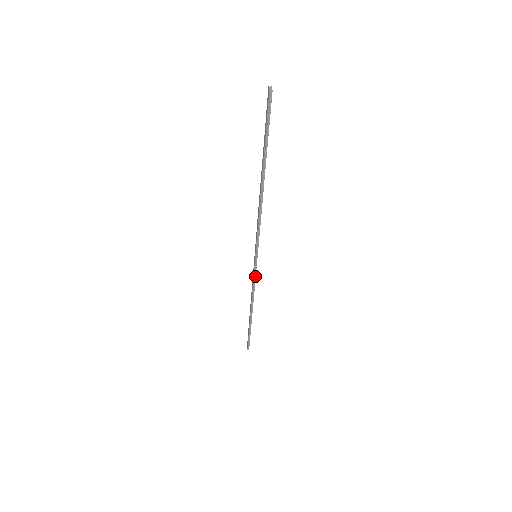
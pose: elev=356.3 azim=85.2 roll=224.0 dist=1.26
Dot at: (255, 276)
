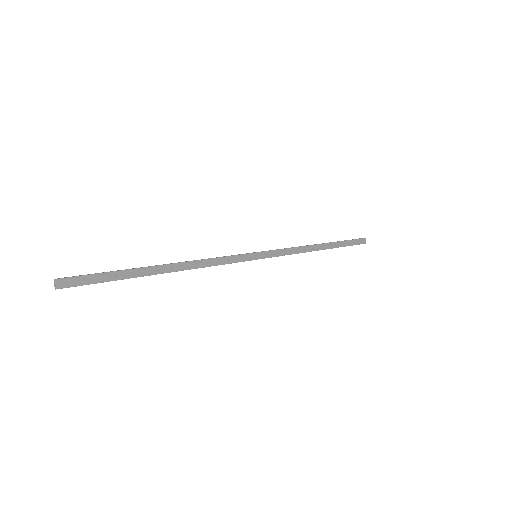
Dot at: (278, 256)
